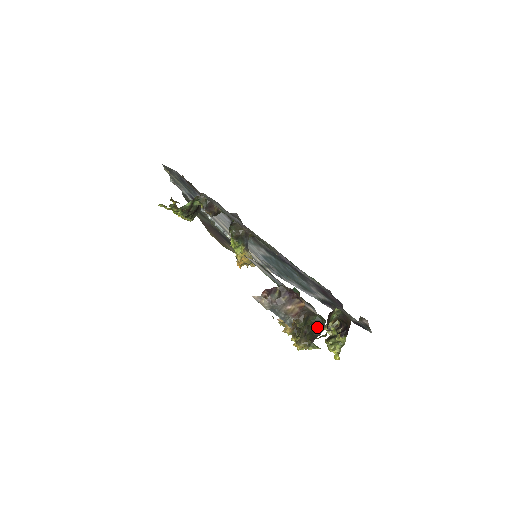
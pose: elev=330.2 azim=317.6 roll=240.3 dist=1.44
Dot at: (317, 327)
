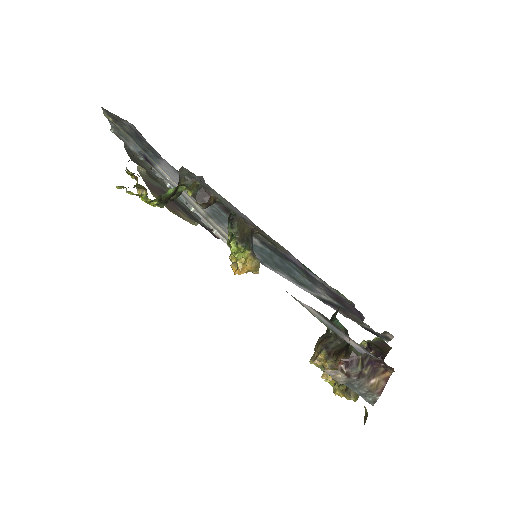
Dot at: occluded
